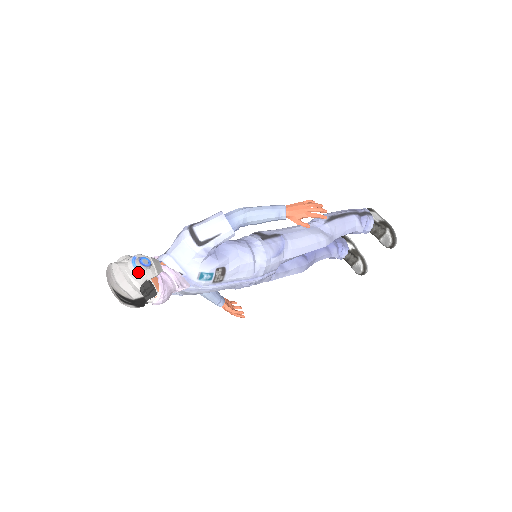
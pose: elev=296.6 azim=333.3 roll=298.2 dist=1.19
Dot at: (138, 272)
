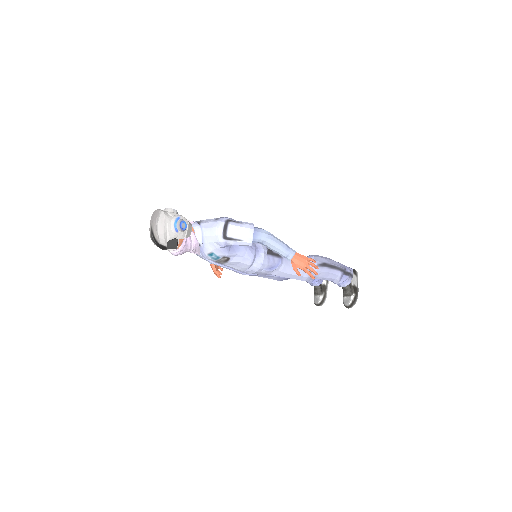
Dot at: (174, 230)
